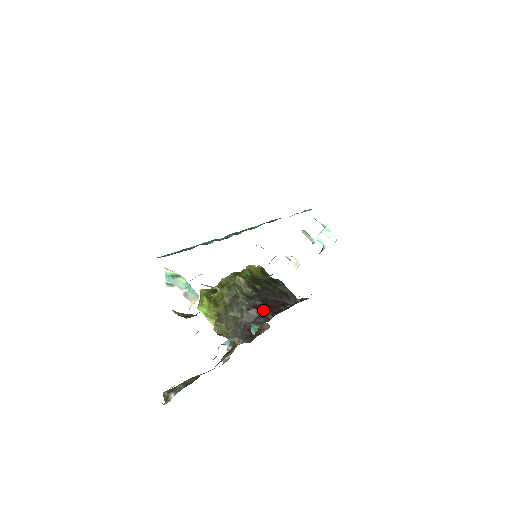
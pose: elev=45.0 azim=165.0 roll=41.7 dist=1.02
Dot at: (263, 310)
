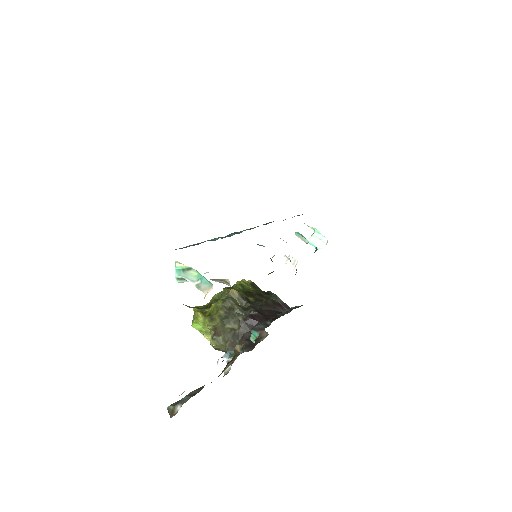
Dot at: (260, 319)
